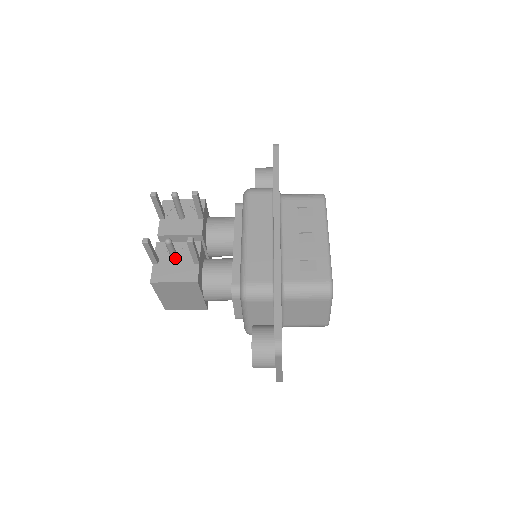
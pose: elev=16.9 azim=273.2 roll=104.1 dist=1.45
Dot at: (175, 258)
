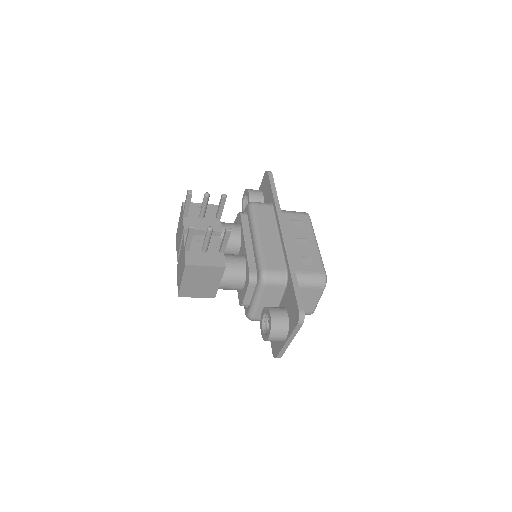
Dot at: (207, 246)
